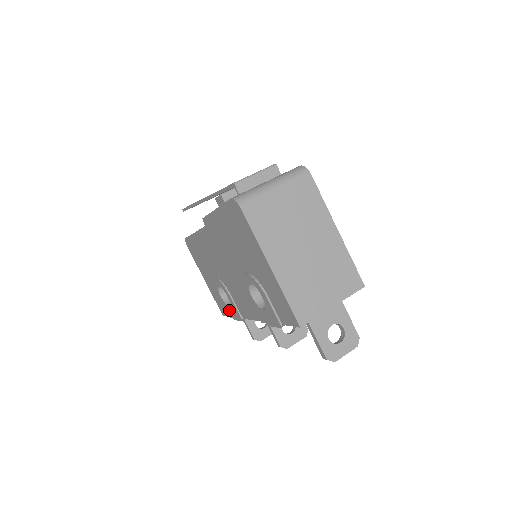
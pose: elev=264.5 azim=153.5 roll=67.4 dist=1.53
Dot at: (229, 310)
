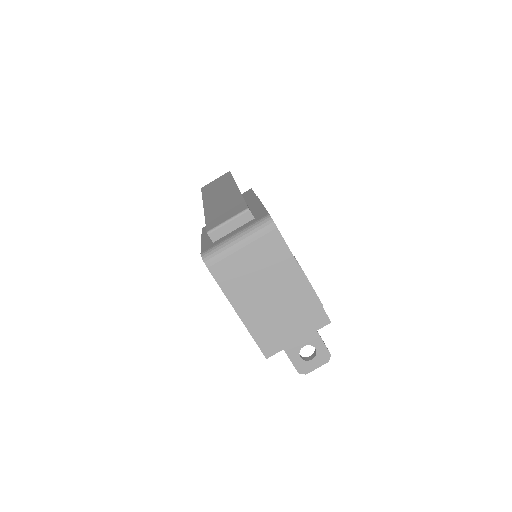
Dot at: occluded
